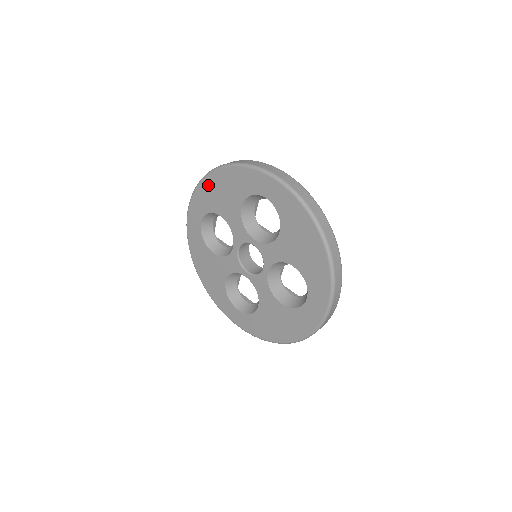
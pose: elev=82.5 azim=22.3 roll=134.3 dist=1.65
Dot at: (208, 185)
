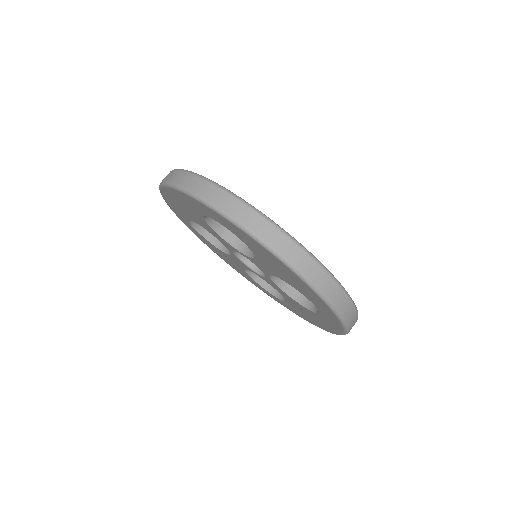
Dot at: (168, 198)
